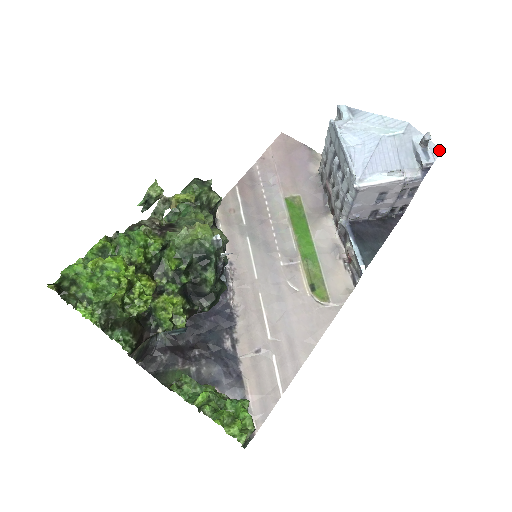
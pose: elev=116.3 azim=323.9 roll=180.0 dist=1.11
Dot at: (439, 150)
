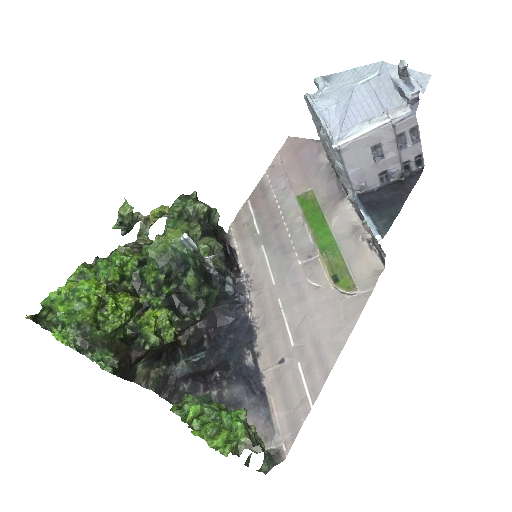
Dot at: (427, 76)
